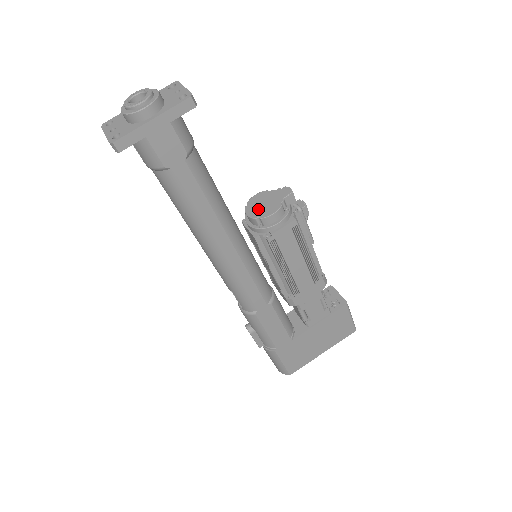
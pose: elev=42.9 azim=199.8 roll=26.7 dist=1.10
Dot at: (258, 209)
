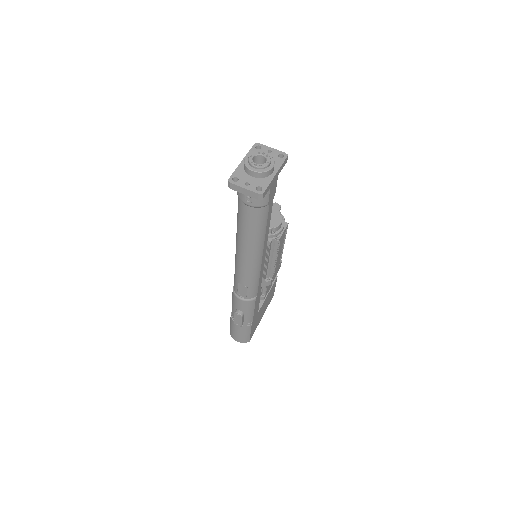
Dot at: occluded
